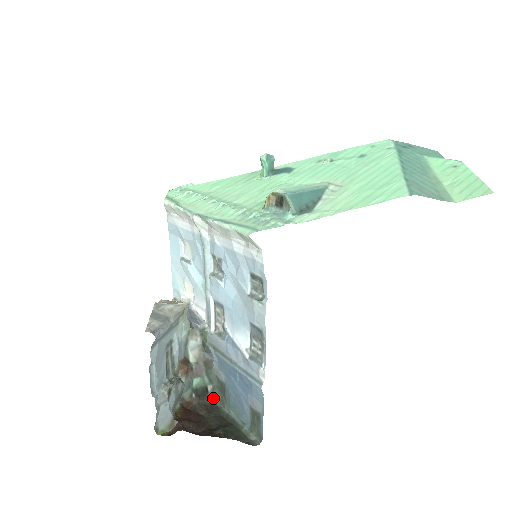
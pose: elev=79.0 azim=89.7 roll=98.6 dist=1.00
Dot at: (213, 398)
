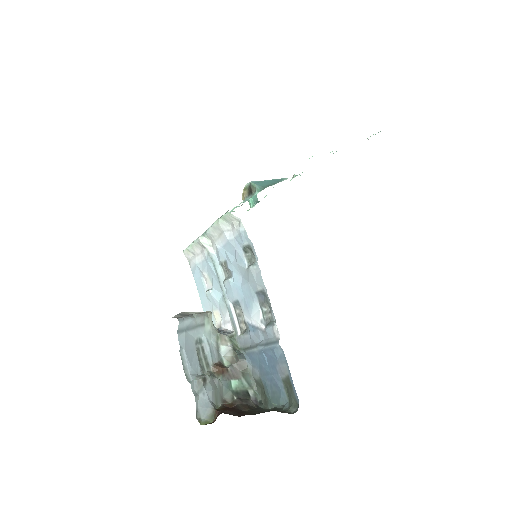
Dot at: (257, 403)
